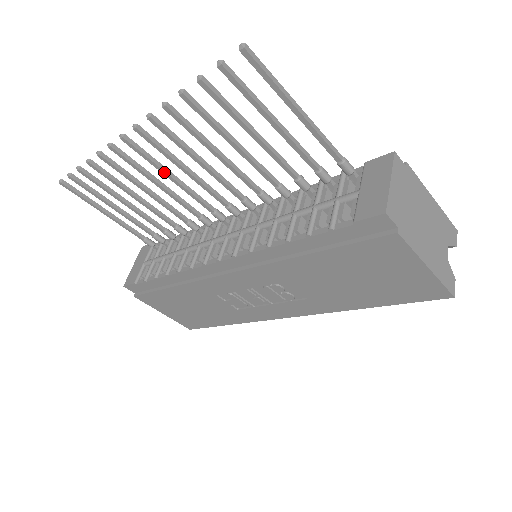
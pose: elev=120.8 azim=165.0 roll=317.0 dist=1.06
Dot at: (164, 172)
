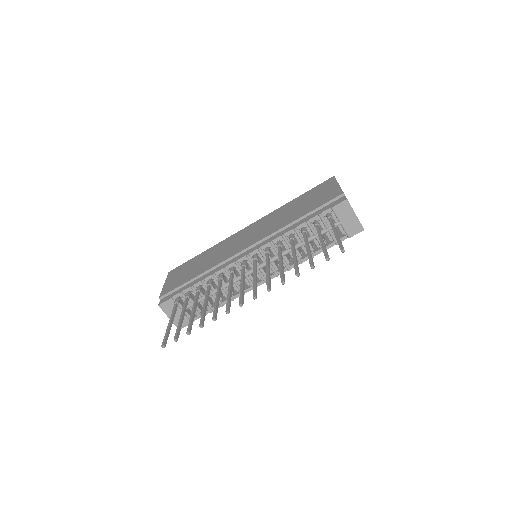
Dot at: (243, 288)
